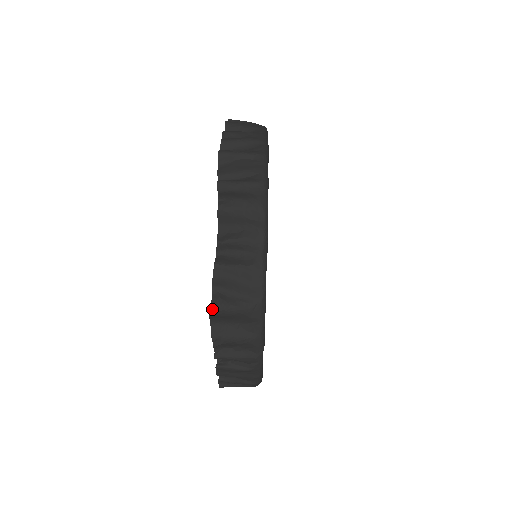
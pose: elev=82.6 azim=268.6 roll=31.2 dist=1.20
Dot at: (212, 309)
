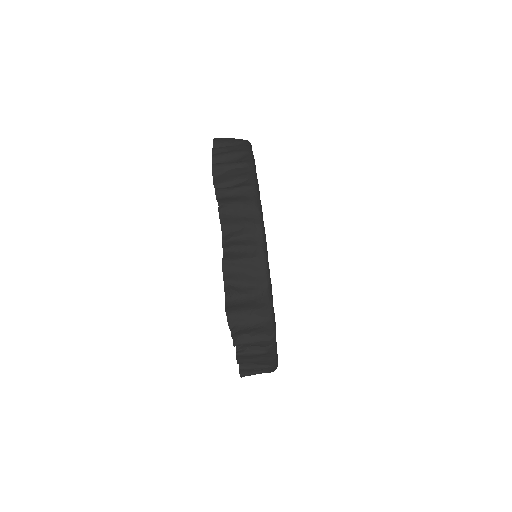
Dot at: (226, 300)
